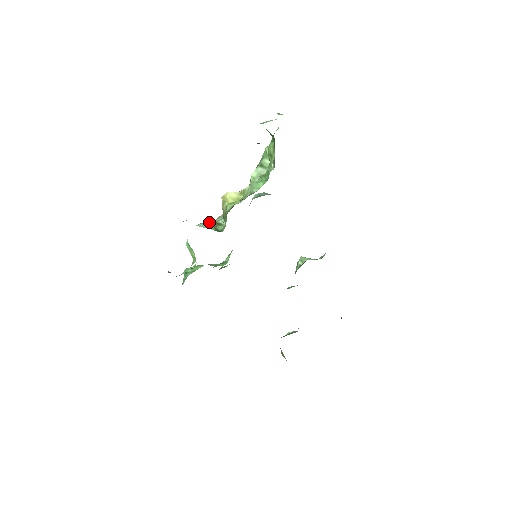
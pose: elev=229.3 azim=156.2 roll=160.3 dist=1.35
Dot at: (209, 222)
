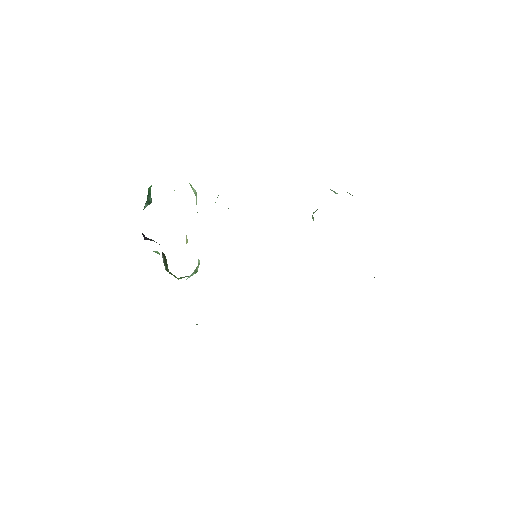
Dot at: occluded
